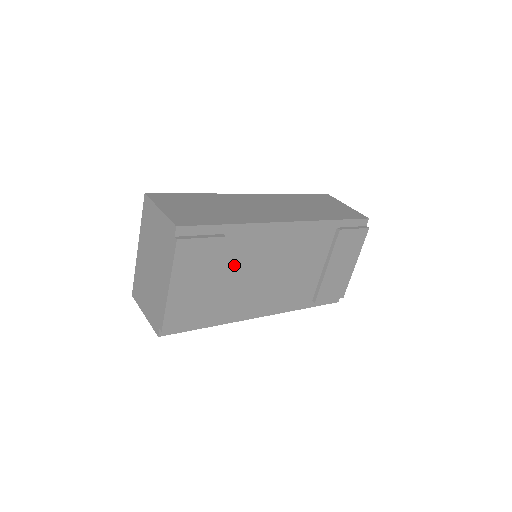
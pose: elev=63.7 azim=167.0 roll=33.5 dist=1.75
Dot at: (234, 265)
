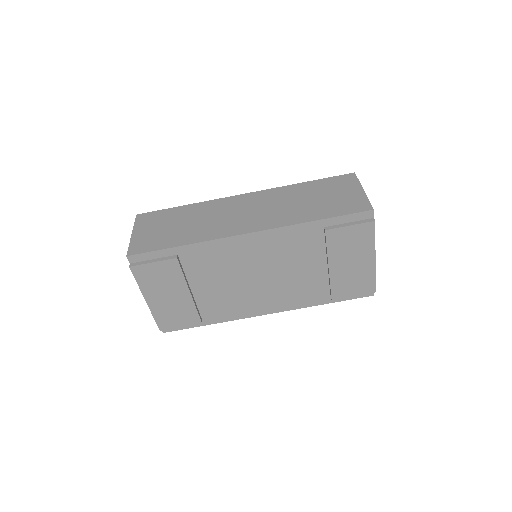
Dot at: (206, 276)
